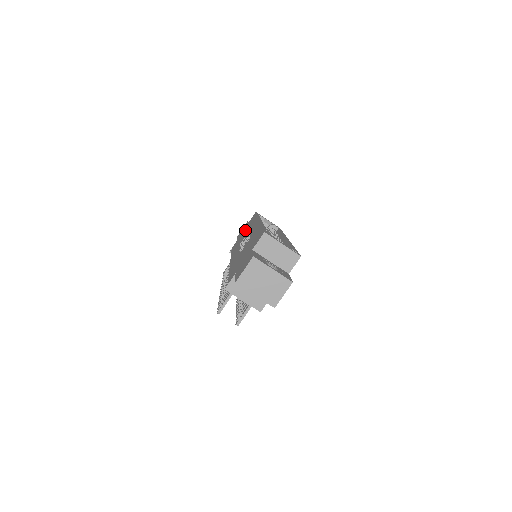
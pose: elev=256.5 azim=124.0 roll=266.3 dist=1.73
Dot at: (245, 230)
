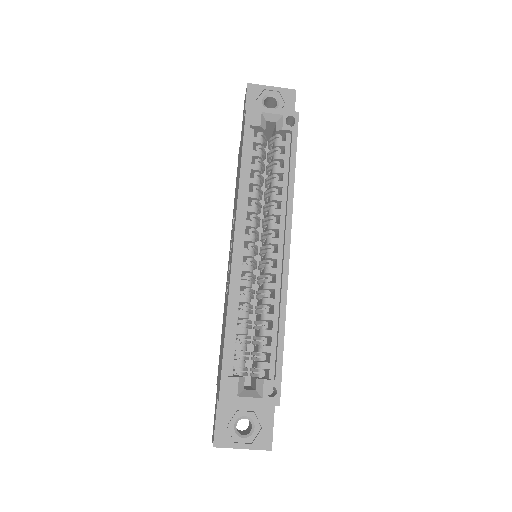
Dot at: occluded
